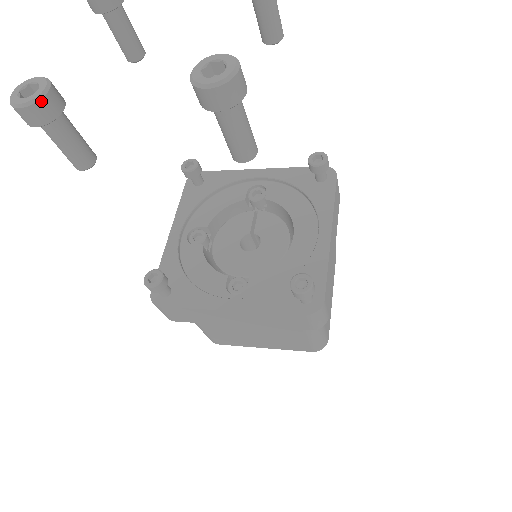
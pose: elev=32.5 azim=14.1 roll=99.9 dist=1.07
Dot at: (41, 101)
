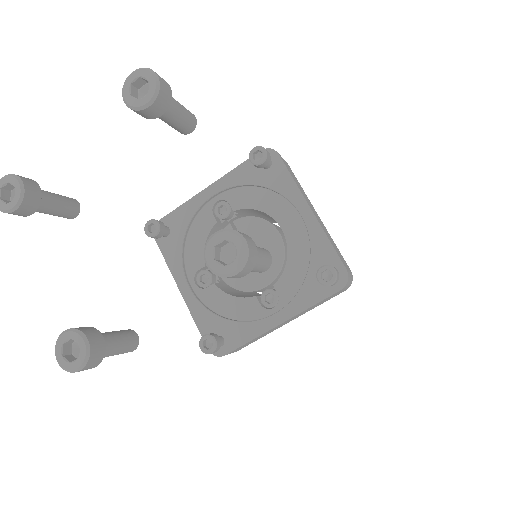
Dot at: (91, 353)
